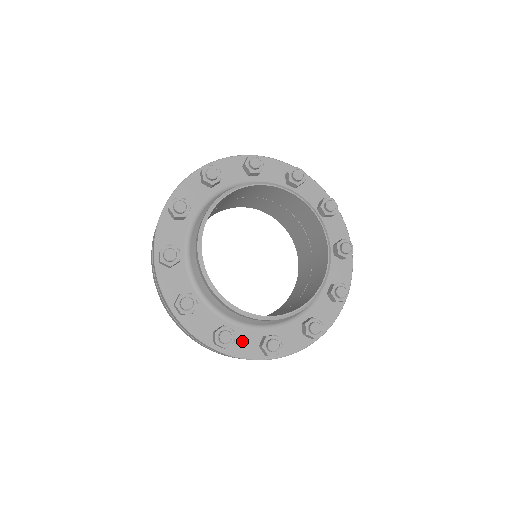
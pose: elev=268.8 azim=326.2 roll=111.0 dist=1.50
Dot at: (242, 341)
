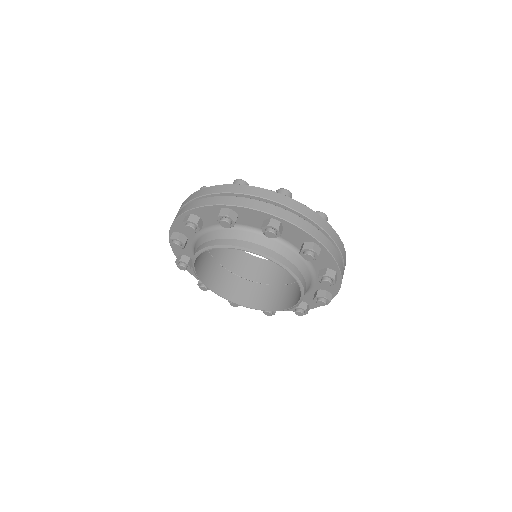
Dot at: occluded
